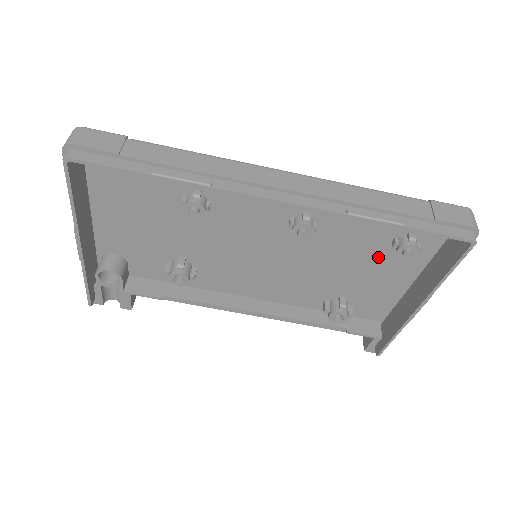
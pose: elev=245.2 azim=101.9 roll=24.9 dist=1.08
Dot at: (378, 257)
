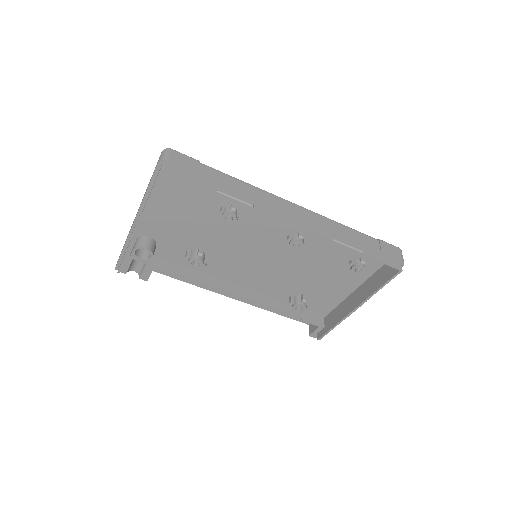
Dot at: (337, 270)
